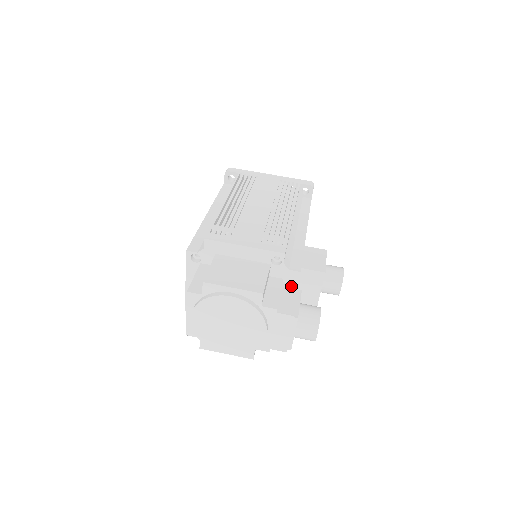
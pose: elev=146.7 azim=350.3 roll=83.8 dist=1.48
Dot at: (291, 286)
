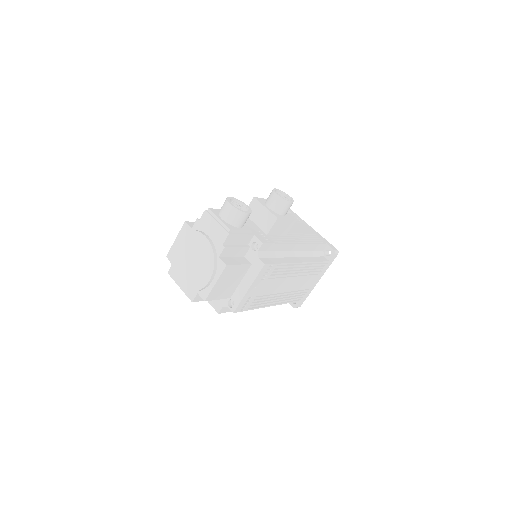
Dot at: occluded
